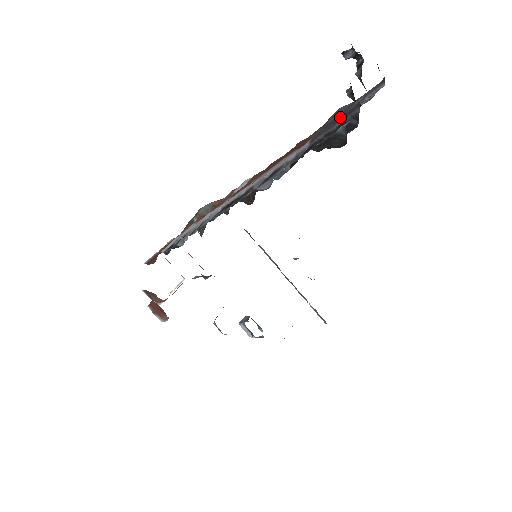
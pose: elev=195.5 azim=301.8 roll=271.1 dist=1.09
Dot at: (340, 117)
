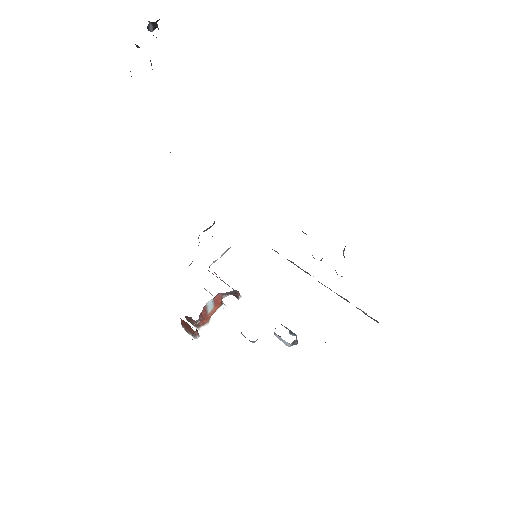
Dot at: occluded
